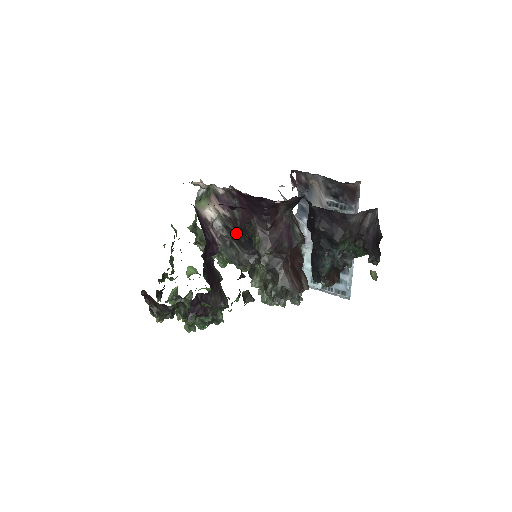
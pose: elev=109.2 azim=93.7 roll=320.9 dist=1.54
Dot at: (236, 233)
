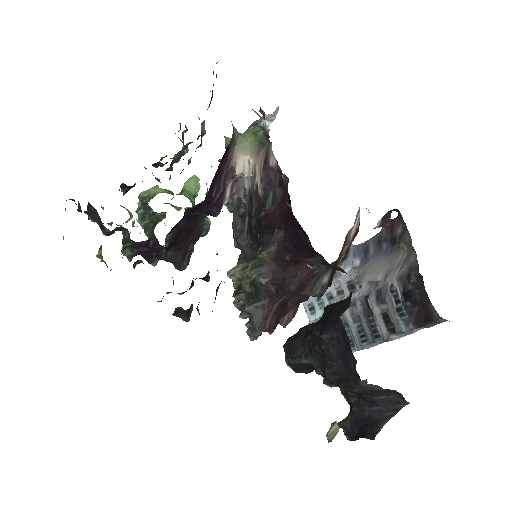
Dot at: (253, 217)
